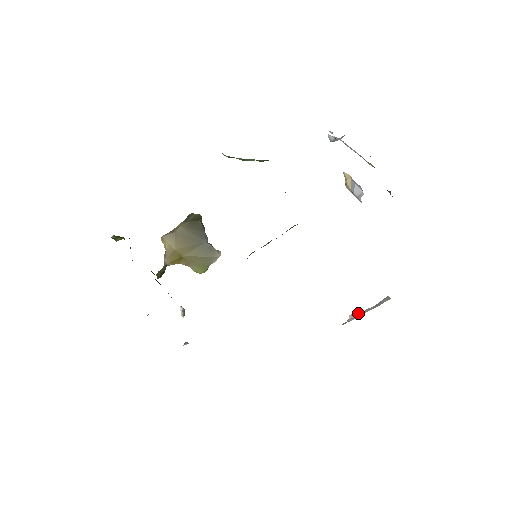
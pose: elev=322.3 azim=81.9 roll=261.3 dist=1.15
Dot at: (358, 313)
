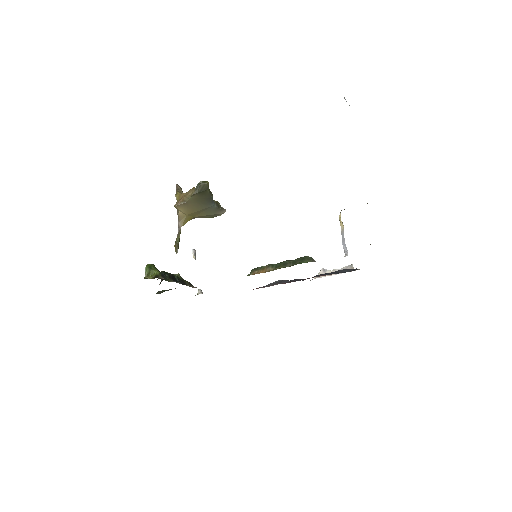
Dot at: (328, 271)
